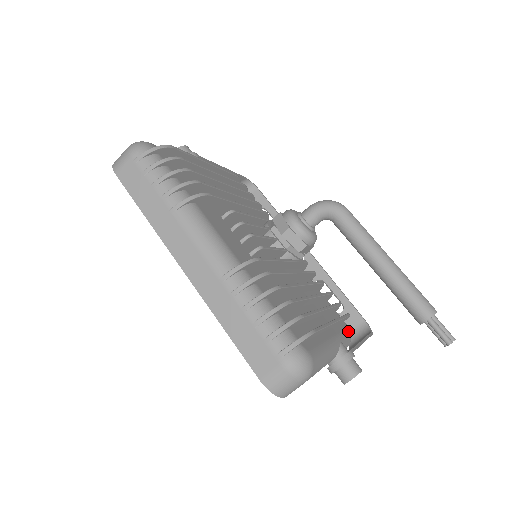
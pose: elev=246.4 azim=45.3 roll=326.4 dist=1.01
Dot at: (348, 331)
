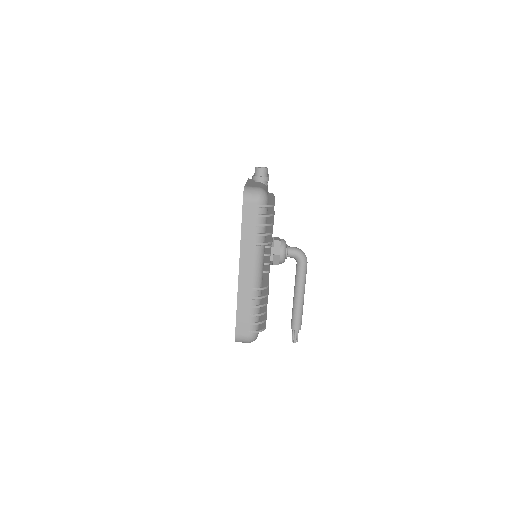
Dot at: occluded
